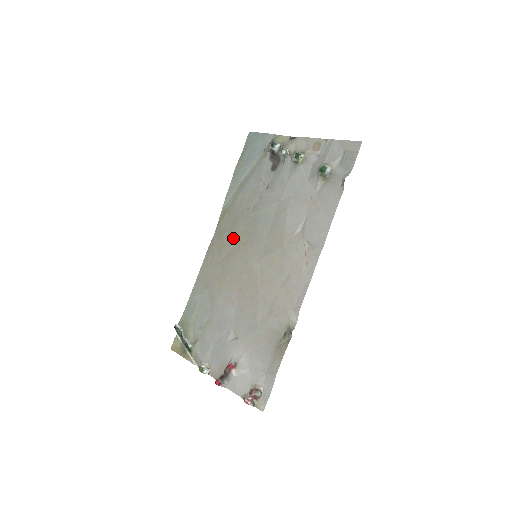
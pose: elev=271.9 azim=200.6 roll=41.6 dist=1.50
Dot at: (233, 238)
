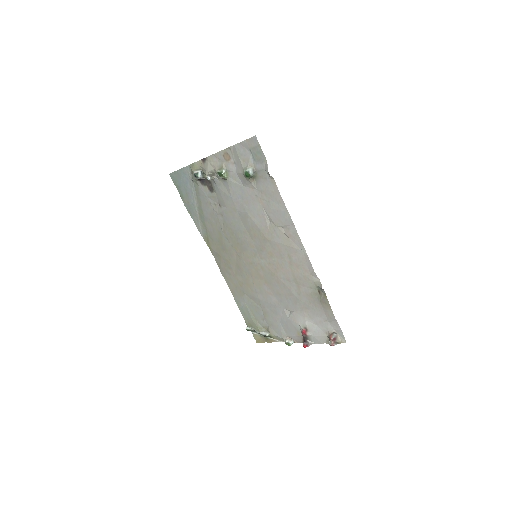
Dot at: (230, 253)
